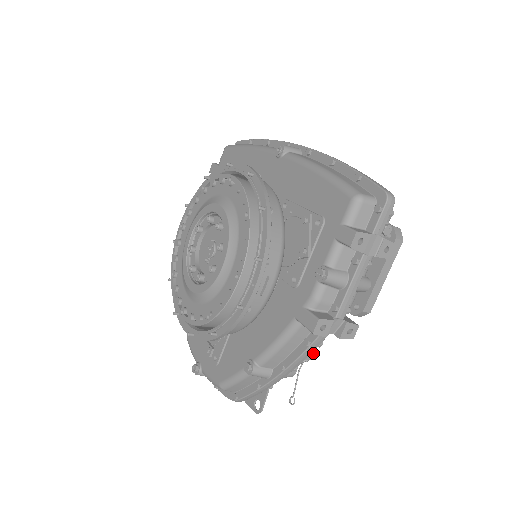
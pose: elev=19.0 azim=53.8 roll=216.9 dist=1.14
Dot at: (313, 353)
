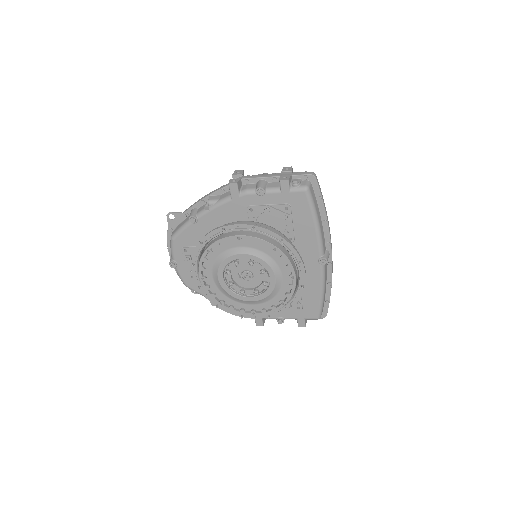
Dot at: occluded
